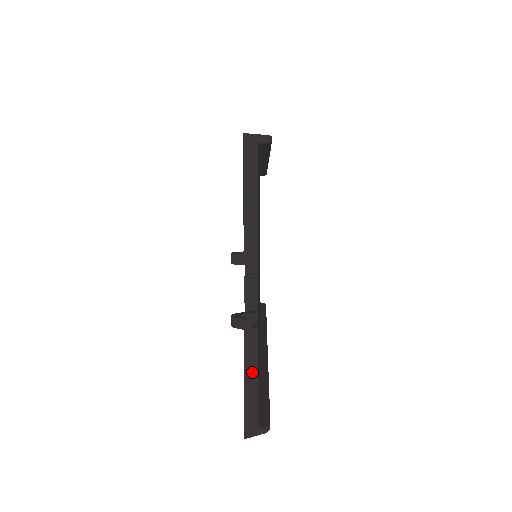
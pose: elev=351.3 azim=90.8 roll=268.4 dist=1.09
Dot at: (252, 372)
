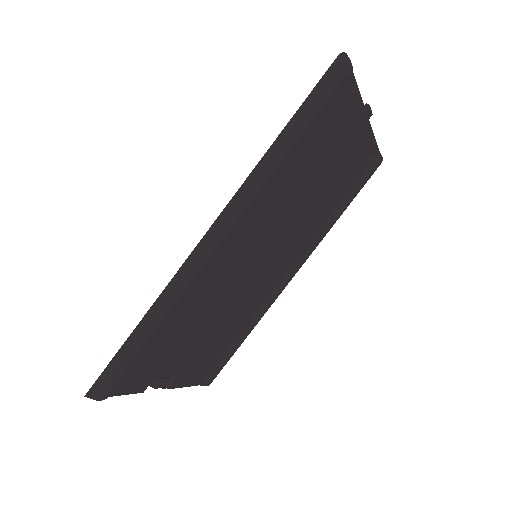
Dot at: (180, 387)
